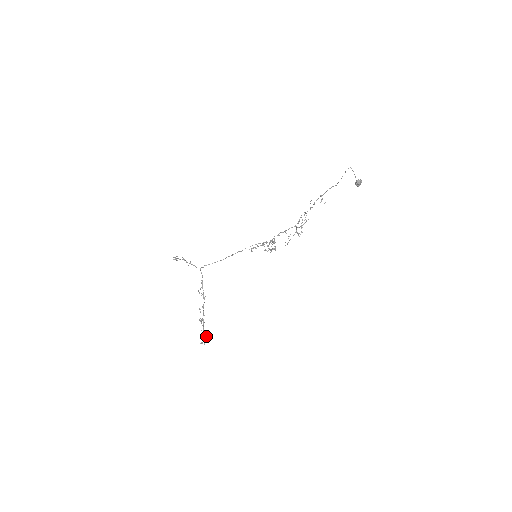
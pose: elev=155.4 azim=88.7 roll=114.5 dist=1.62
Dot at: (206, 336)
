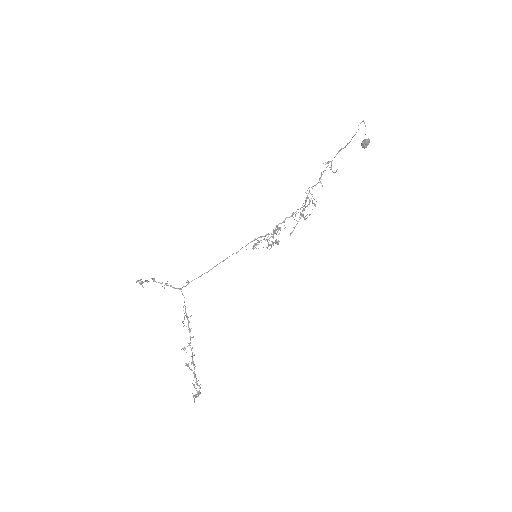
Dot at: (199, 385)
